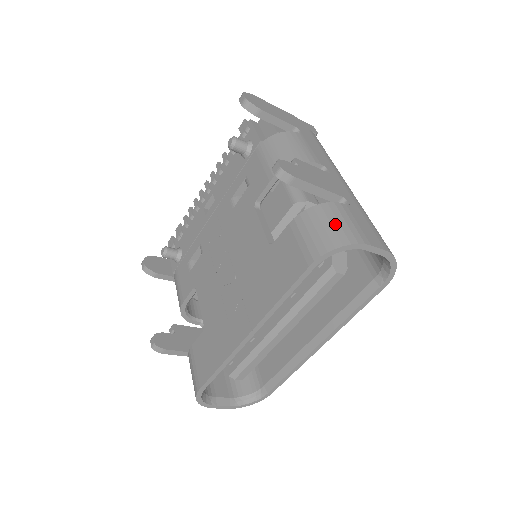
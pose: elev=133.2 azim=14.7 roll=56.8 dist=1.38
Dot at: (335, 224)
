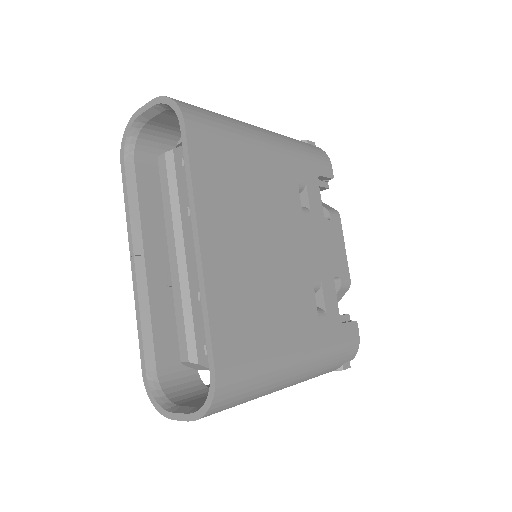
Dot at: occluded
